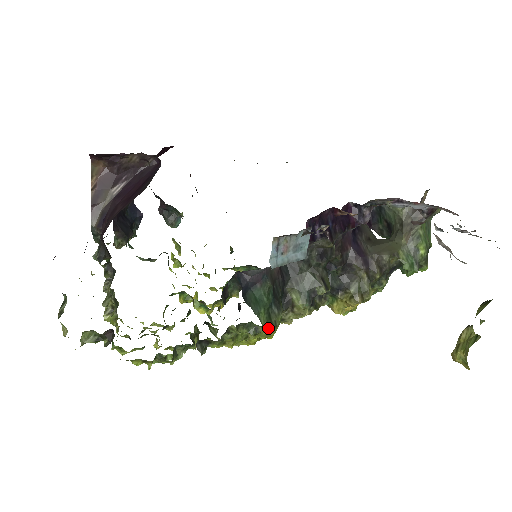
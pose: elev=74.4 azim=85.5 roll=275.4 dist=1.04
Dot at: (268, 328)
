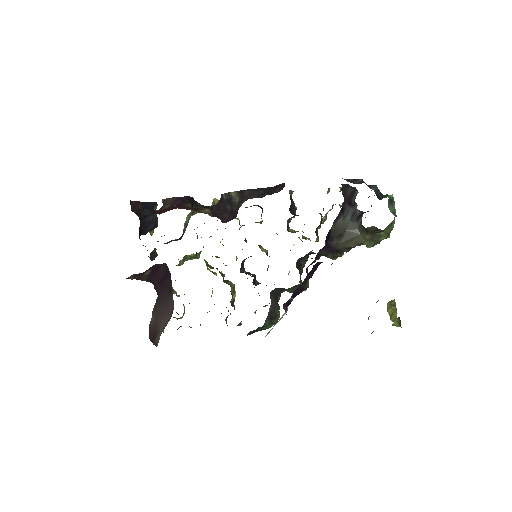
Dot at: occluded
